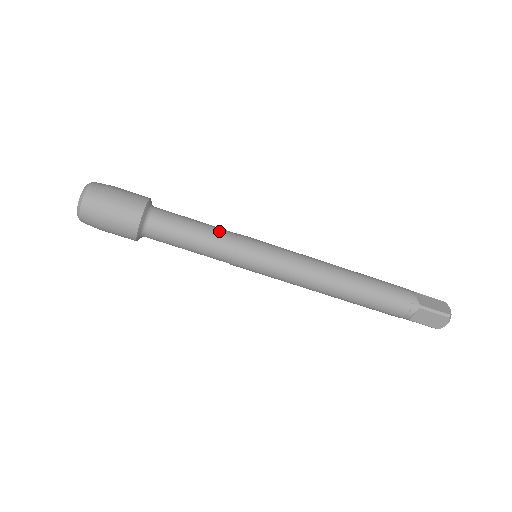
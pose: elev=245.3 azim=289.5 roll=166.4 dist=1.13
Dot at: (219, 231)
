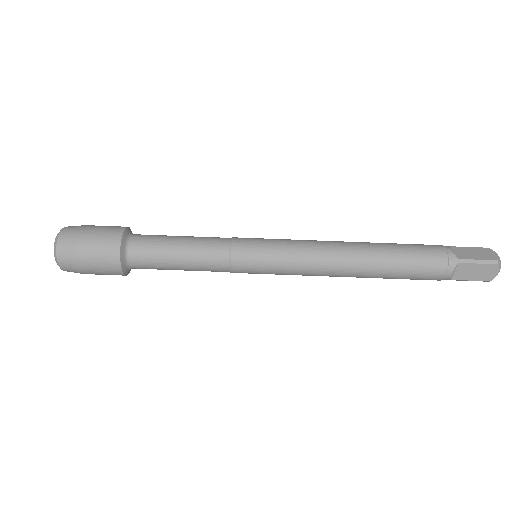
Dot at: (207, 240)
